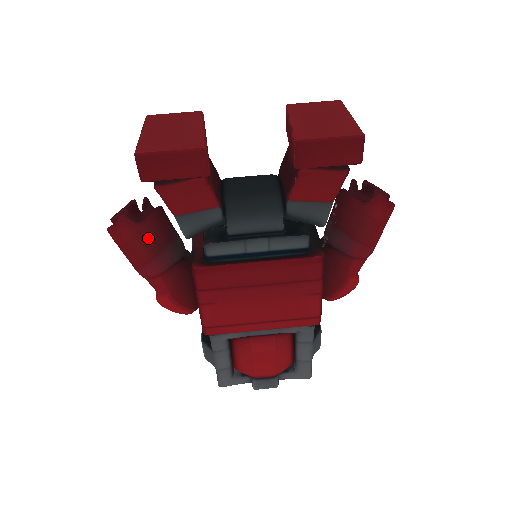
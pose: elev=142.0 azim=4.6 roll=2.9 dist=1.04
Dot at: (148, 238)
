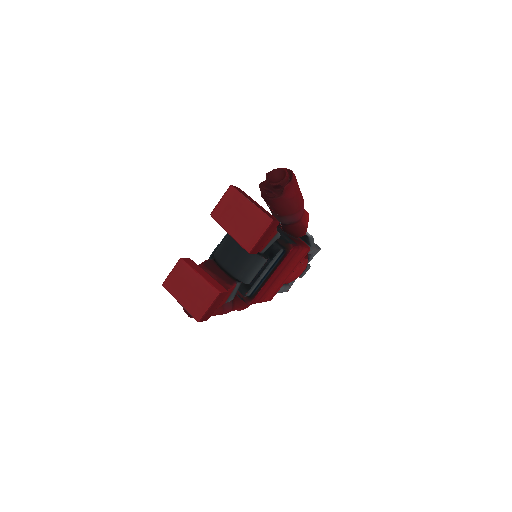
Dot at: occluded
